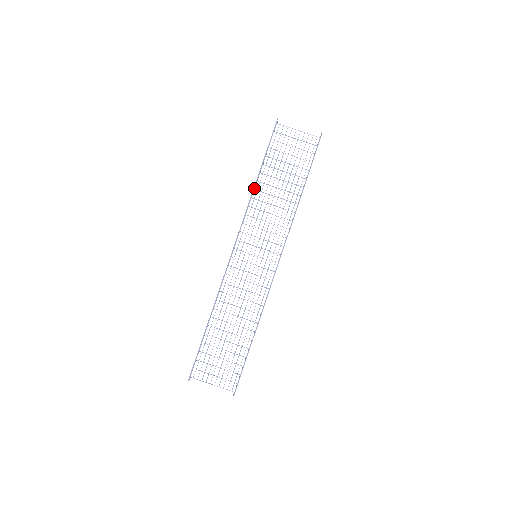
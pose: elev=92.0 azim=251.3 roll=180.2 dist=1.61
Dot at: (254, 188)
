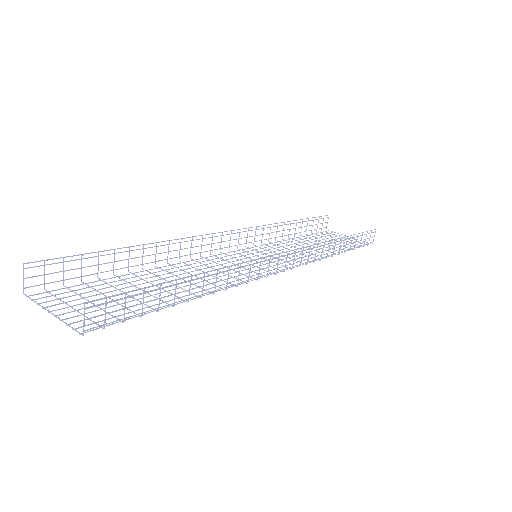
Dot at: occluded
